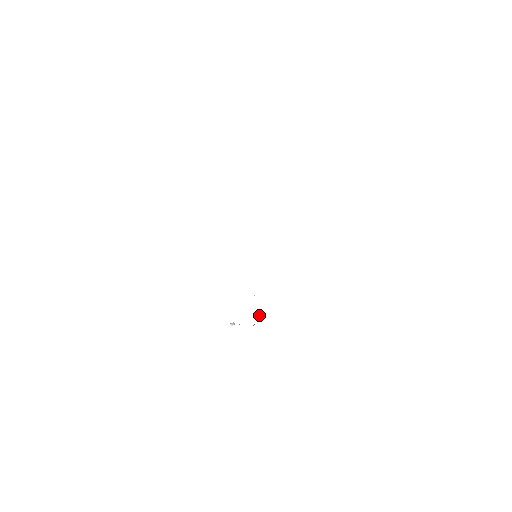
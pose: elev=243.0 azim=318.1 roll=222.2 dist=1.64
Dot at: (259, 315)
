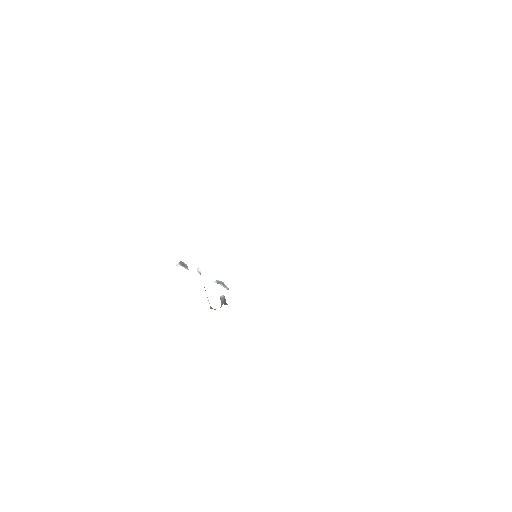
Dot at: (222, 303)
